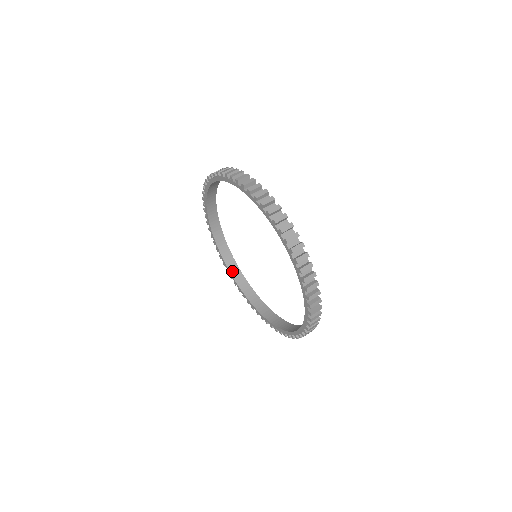
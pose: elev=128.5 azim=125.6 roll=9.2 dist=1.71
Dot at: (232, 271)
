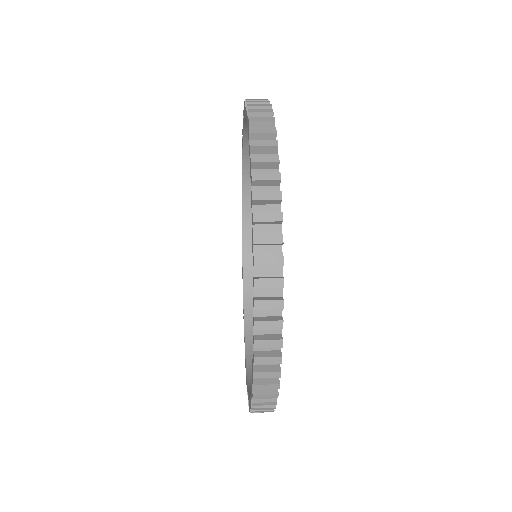
Dot at: (246, 257)
